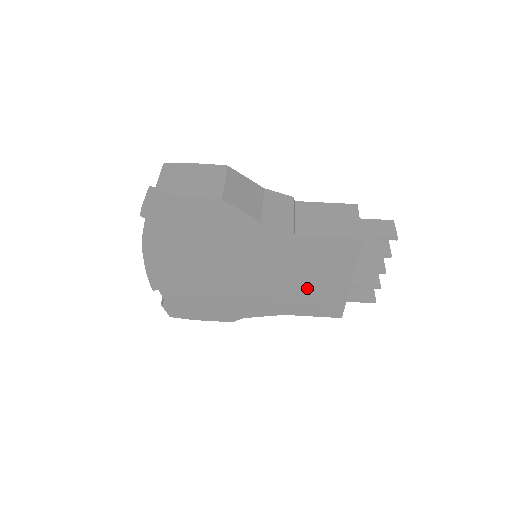
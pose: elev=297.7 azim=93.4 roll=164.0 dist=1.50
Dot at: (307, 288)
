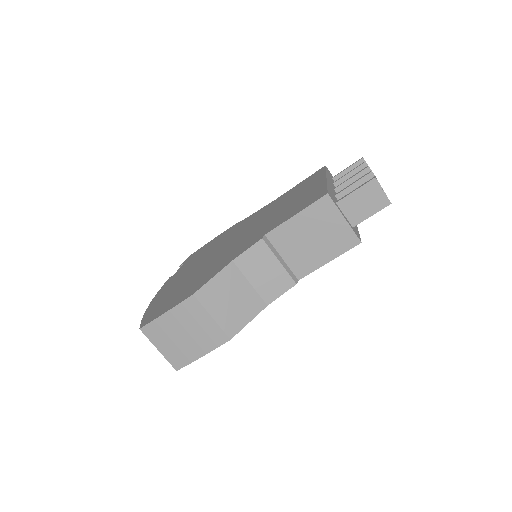
Dot at: occluded
